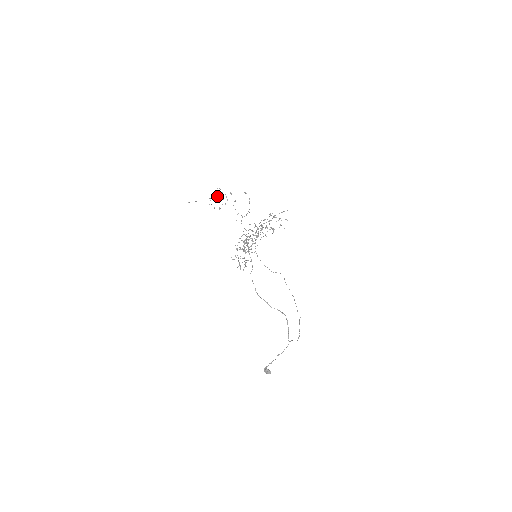
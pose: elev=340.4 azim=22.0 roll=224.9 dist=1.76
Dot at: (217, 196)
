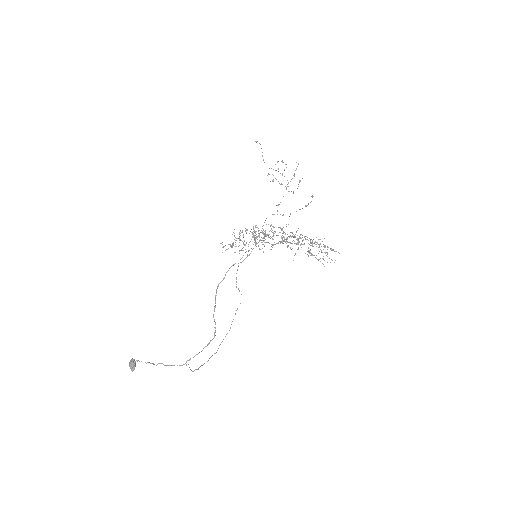
Dot at: occluded
